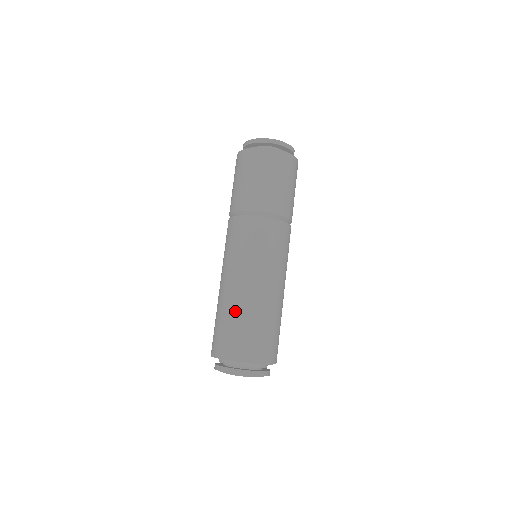
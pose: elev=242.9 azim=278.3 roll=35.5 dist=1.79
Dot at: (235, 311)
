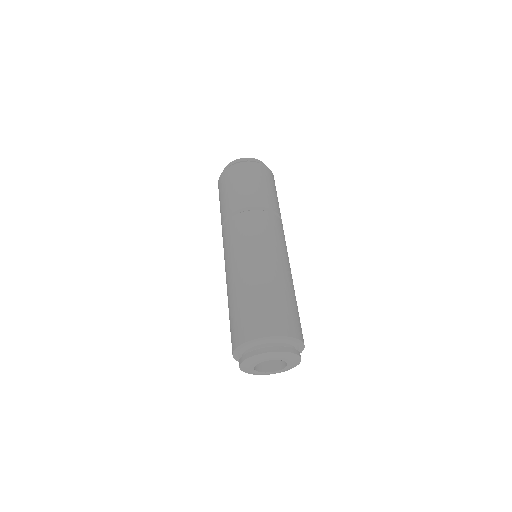
Dot at: (231, 302)
